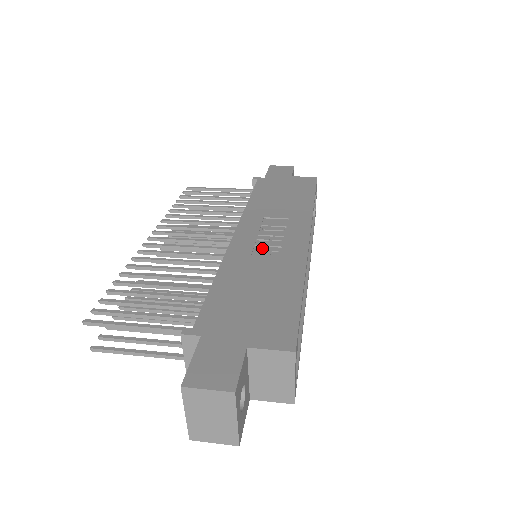
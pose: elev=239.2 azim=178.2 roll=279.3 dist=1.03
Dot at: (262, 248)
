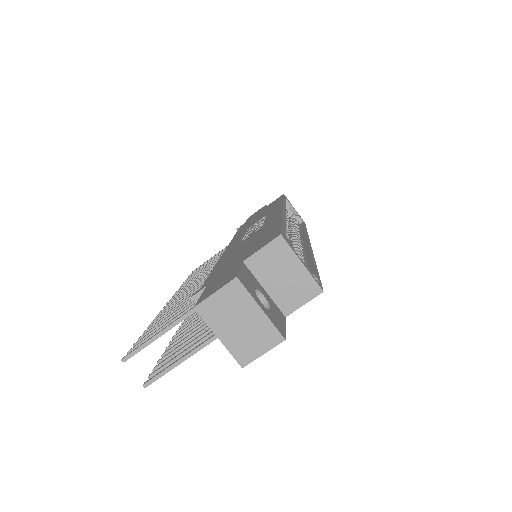
Dot at: (247, 235)
